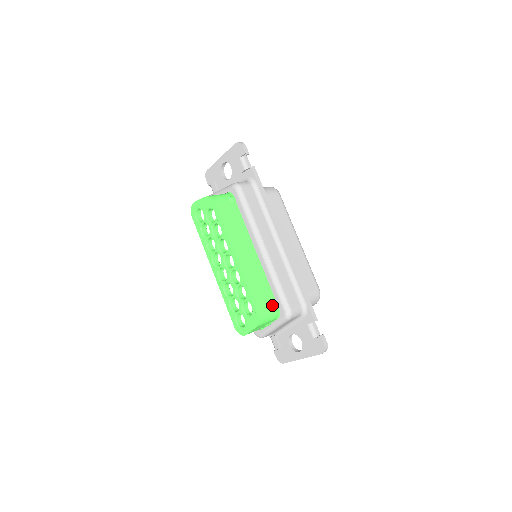
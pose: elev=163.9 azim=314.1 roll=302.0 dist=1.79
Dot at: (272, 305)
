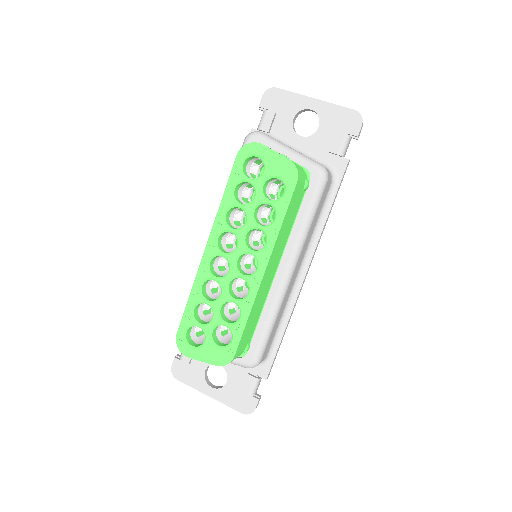
Dot at: (247, 344)
